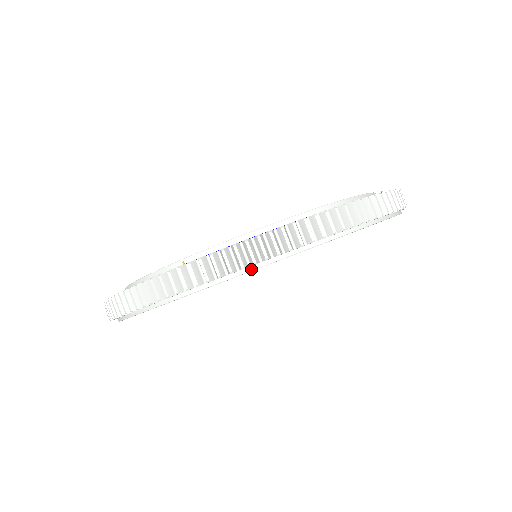
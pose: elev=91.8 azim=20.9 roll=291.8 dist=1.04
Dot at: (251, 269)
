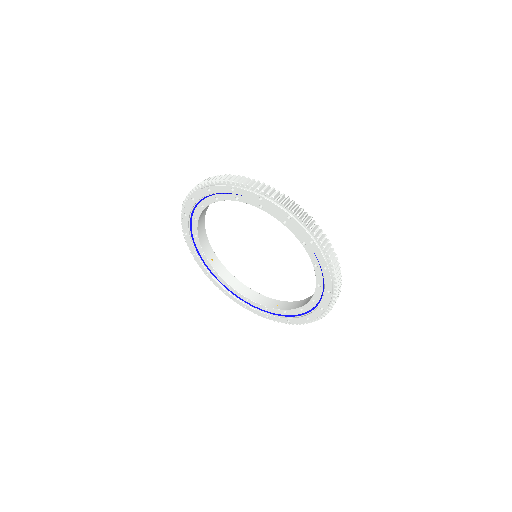
Dot at: (245, 189)
